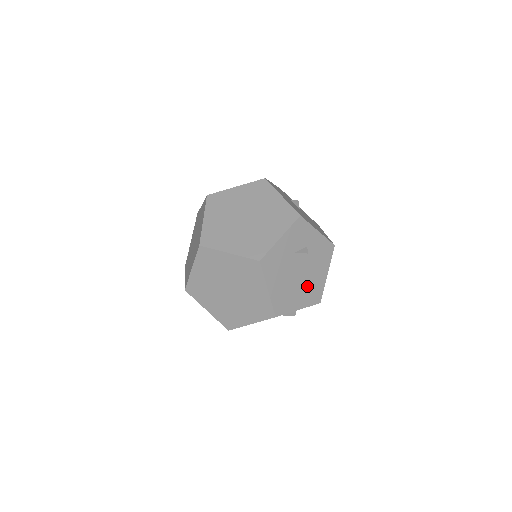
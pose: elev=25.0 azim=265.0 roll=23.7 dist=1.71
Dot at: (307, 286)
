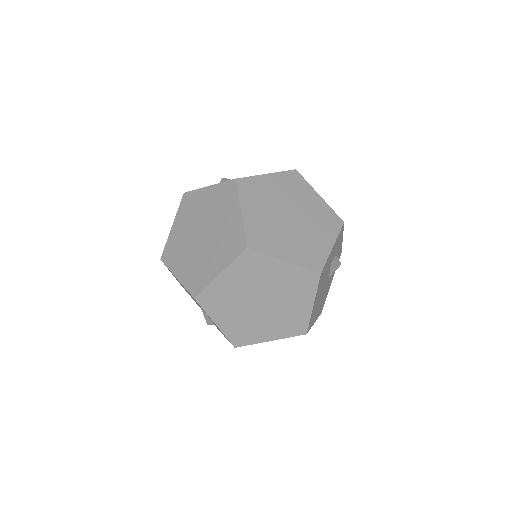
Dot at: (323, 297)
